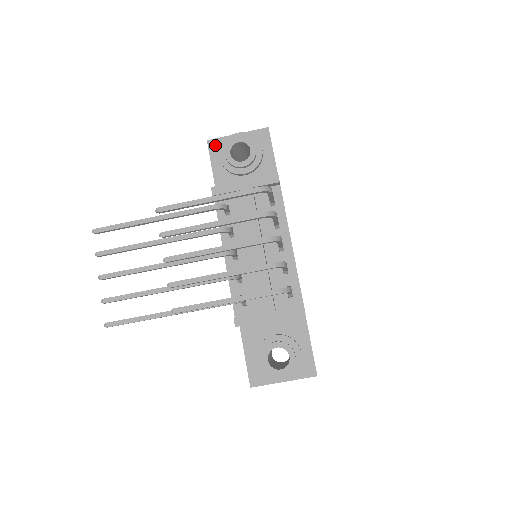
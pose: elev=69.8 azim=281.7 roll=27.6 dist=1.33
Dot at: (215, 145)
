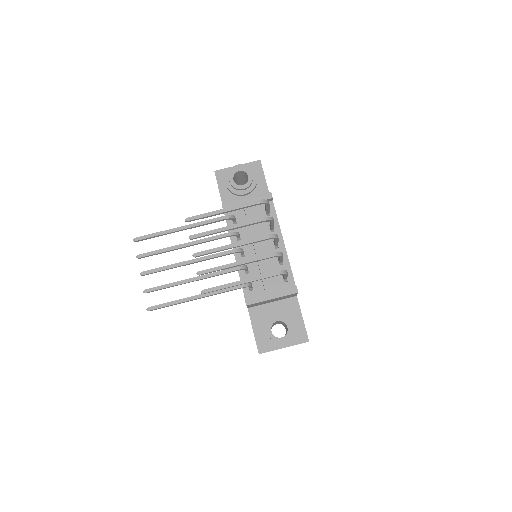
Dot at: (221, 174)
